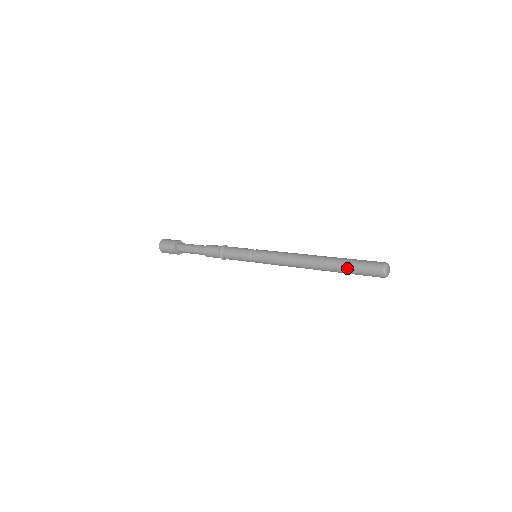
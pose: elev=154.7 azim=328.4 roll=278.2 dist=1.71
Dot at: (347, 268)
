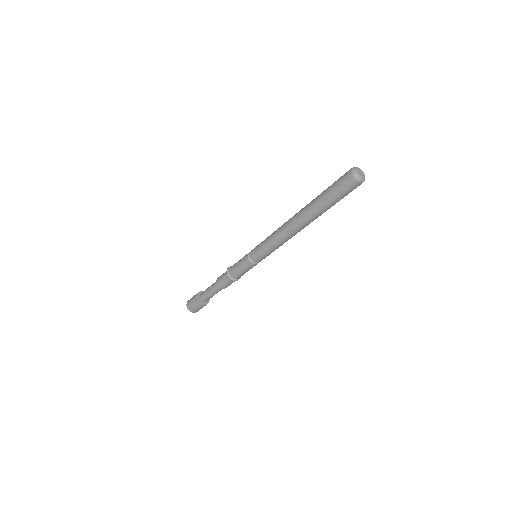
Dot at: occluded
